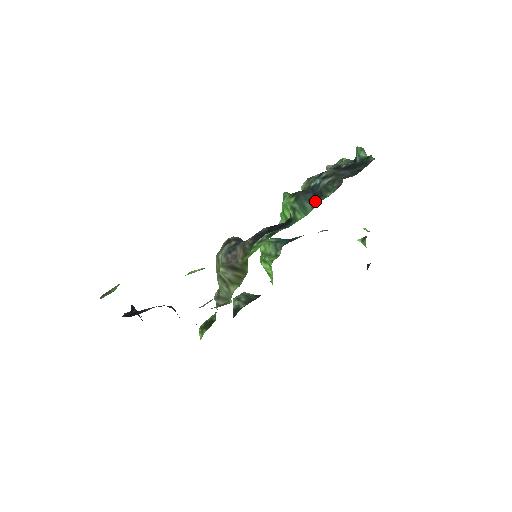
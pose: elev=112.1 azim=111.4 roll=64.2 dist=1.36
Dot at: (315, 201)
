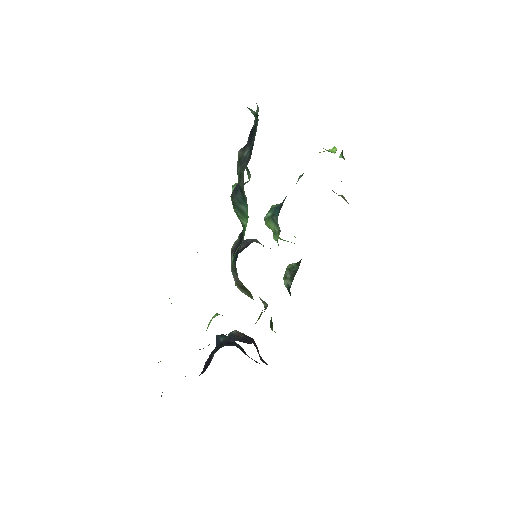
Dot at: (245, 200)
